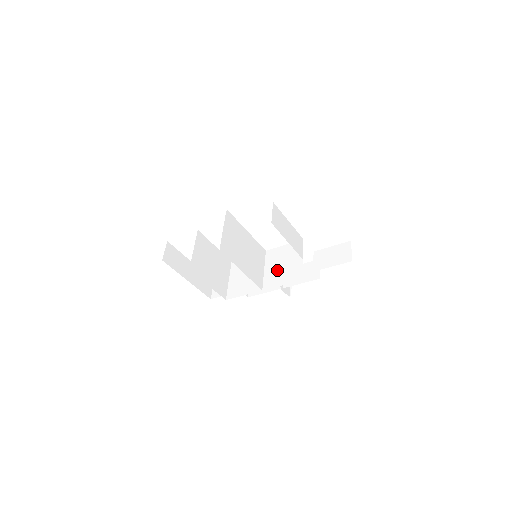
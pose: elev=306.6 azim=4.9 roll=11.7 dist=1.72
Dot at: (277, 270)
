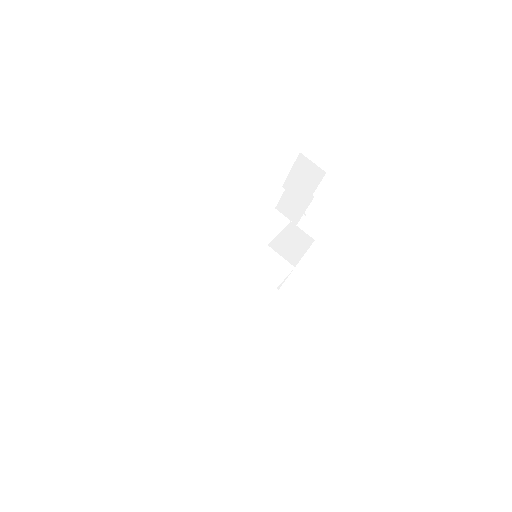
Dot at: (283, 244)
